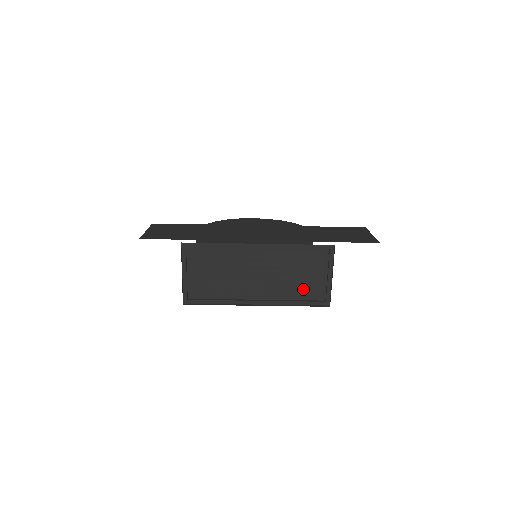
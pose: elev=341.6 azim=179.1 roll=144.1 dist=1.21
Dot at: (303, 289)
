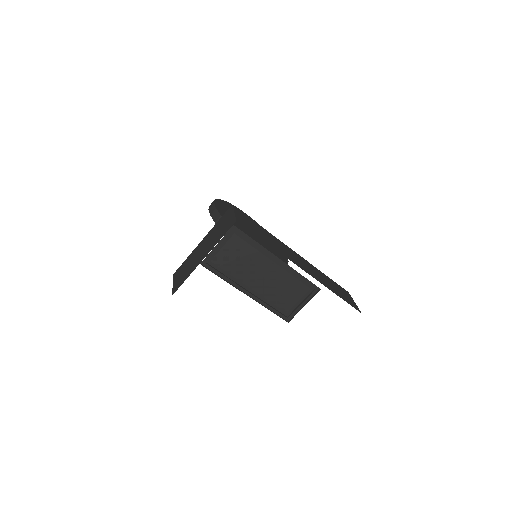
Dot at: (280, 302)
